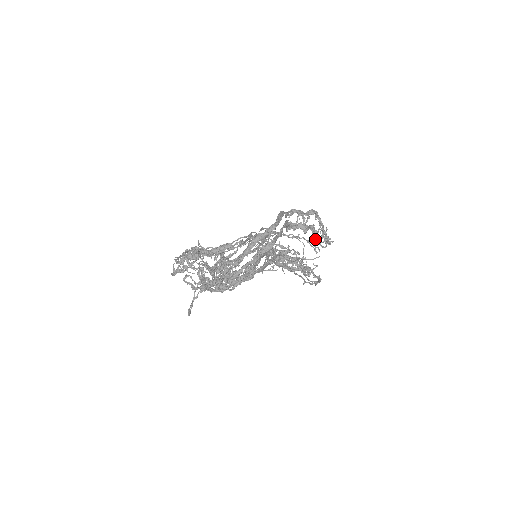
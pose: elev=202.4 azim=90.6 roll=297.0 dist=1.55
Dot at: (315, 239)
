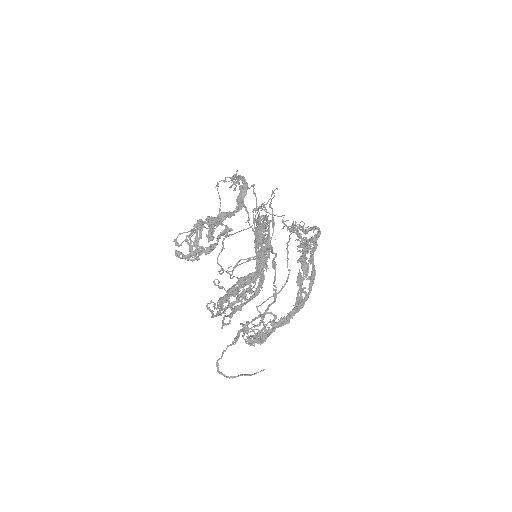
Dot at: (294, 229)
